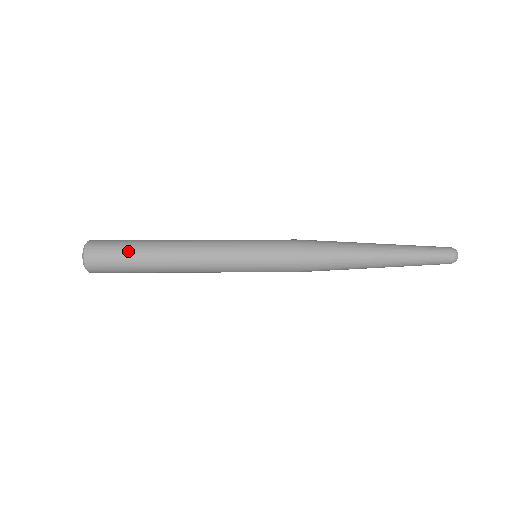
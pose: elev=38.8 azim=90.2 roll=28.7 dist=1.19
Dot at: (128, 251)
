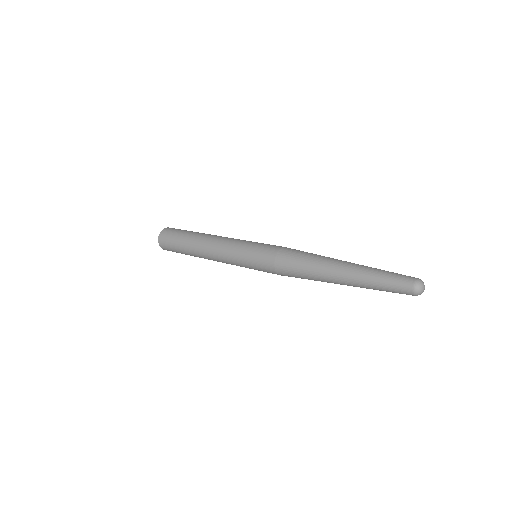
Dot at: (180, 251)
